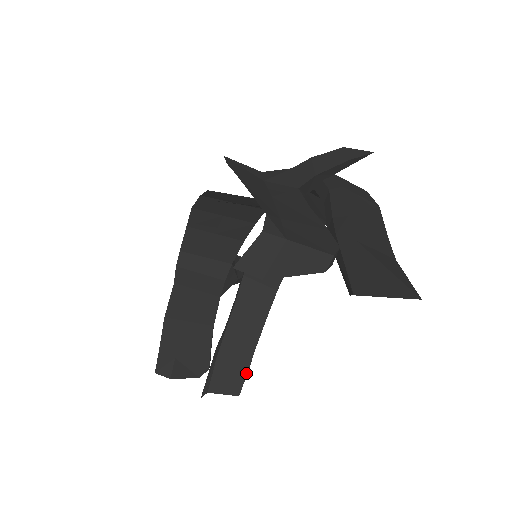
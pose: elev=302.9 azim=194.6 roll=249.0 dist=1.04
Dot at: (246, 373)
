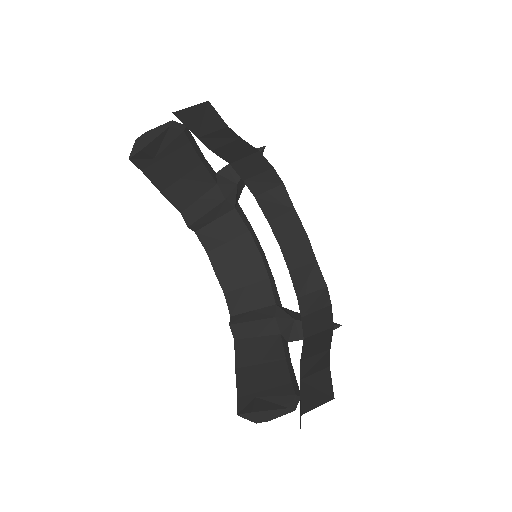
Dot at: (329, 372)
